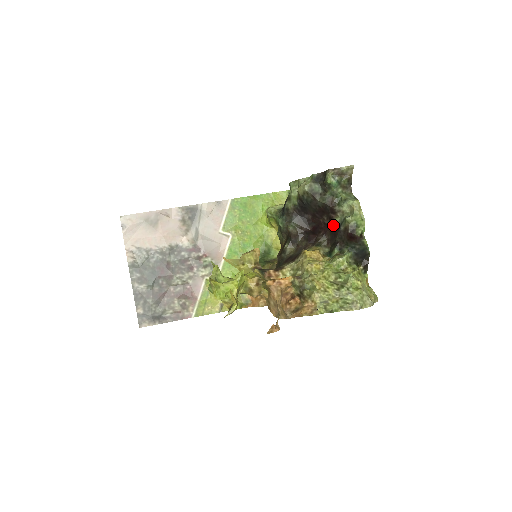
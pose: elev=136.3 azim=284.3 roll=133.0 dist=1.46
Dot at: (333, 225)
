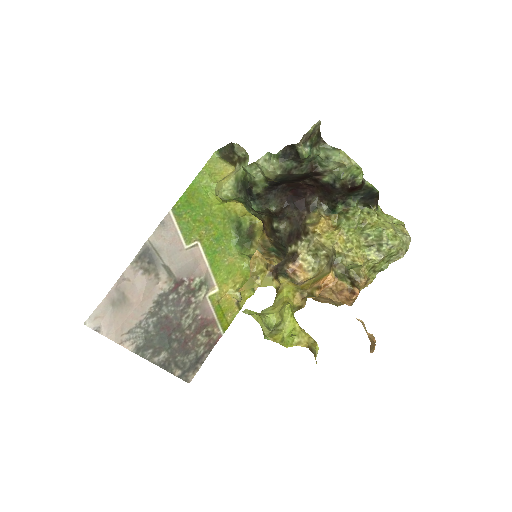
Dot at: (322, 185)
